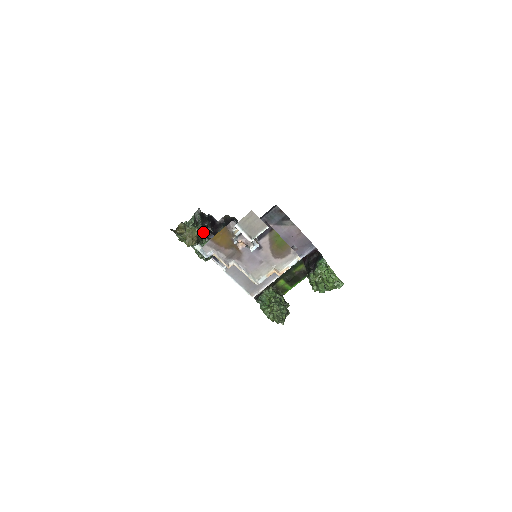
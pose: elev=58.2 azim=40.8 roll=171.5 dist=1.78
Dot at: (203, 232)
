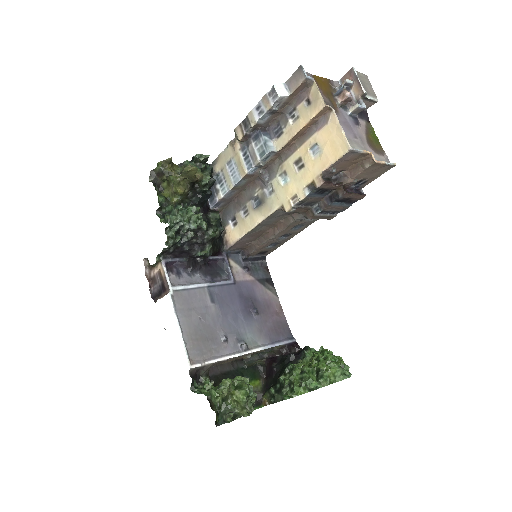
Dot at: (209, 180)
